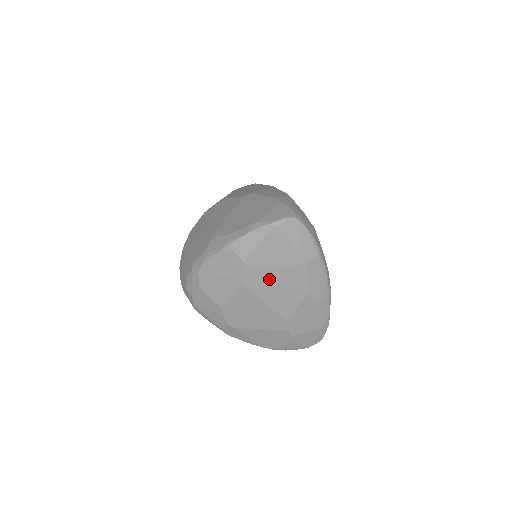
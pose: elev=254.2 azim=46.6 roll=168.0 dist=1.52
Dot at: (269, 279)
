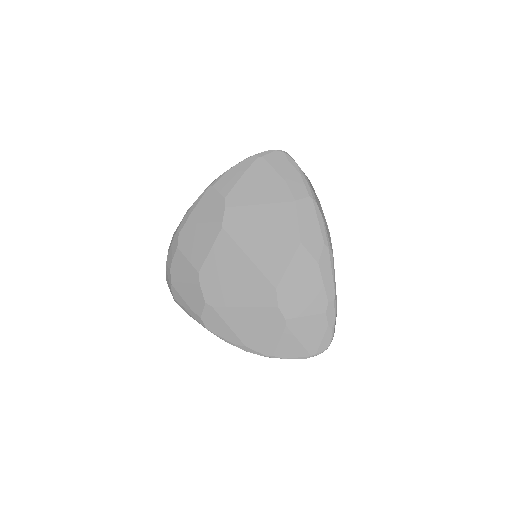
Dot at: (253, 222)
